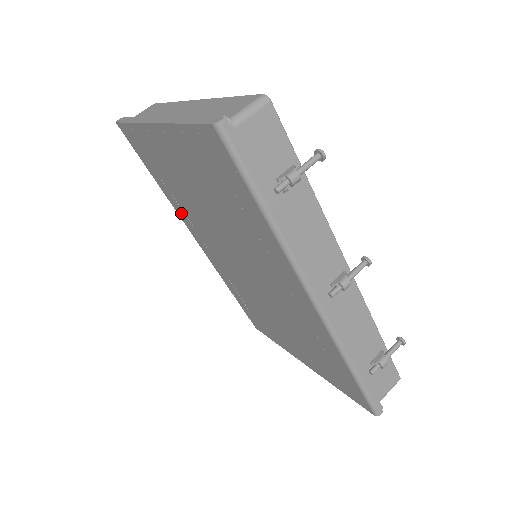
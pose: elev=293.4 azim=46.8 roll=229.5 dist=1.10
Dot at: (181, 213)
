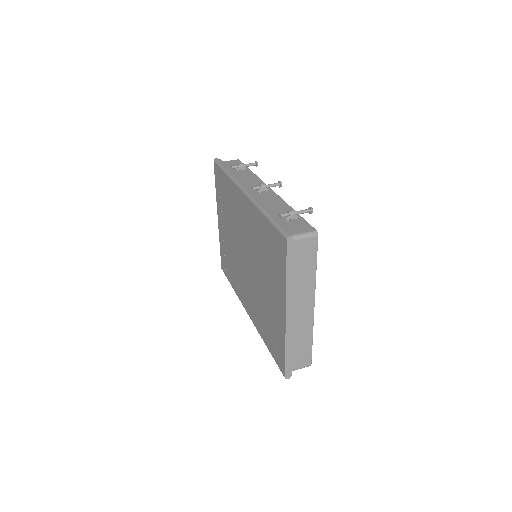
Dot at: (239, 292)
